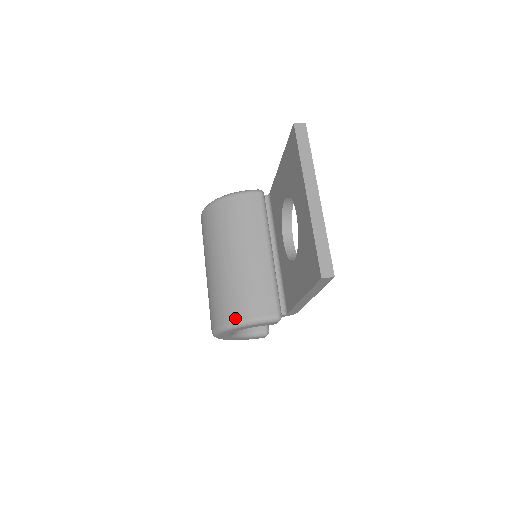
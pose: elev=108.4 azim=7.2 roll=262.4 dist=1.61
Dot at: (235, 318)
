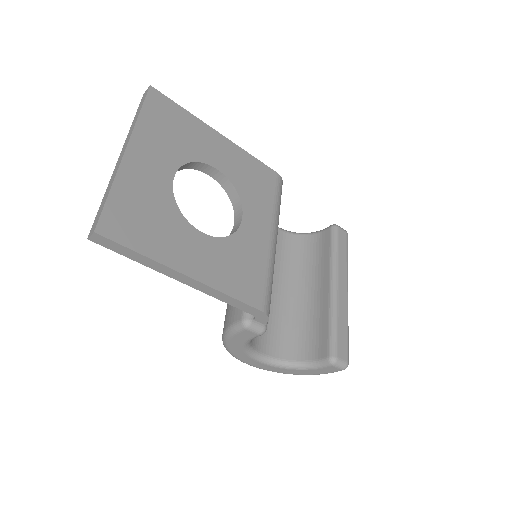
Dot at: occluded
